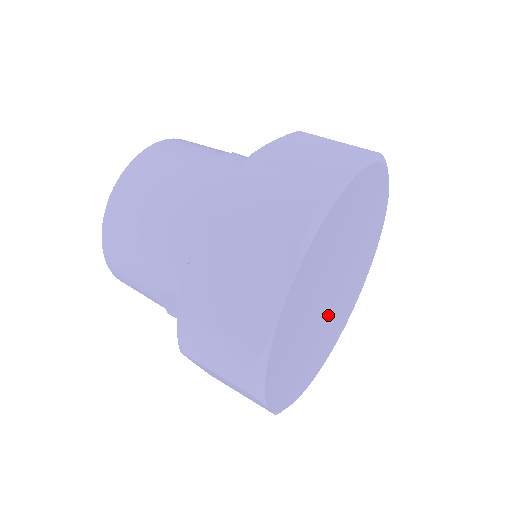
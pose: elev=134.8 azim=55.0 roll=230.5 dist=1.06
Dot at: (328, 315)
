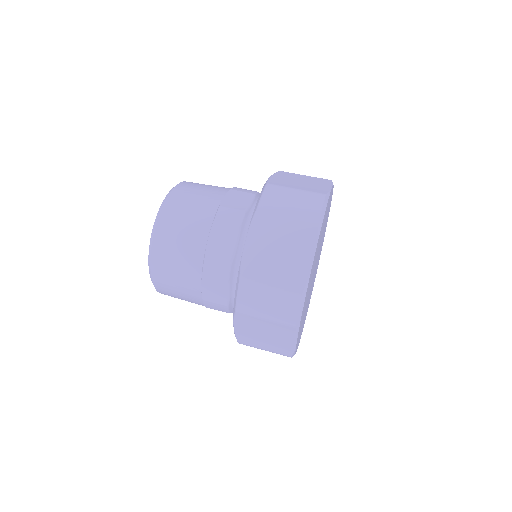
Dot at: occluded
